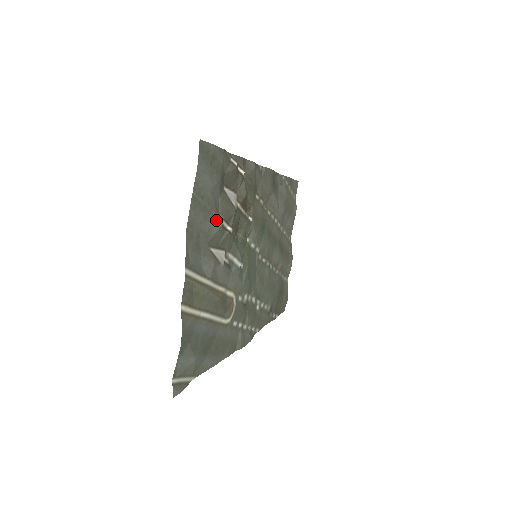
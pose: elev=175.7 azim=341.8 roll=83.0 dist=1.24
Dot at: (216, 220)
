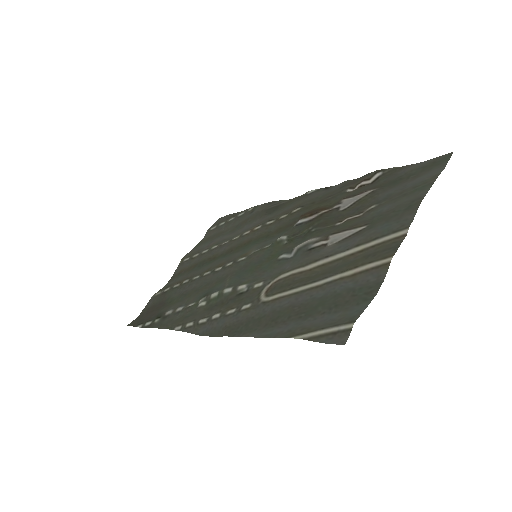
Dot at: (373, 208)
